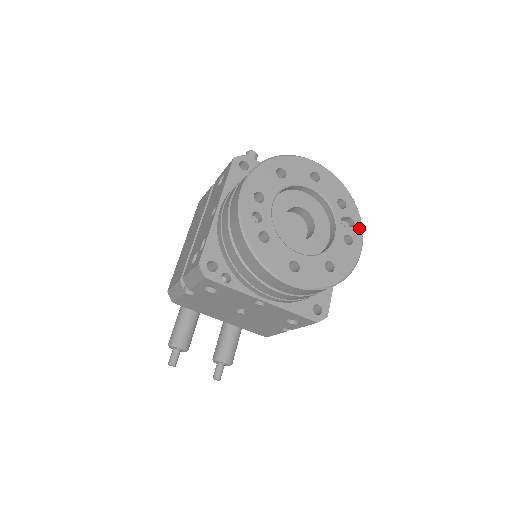
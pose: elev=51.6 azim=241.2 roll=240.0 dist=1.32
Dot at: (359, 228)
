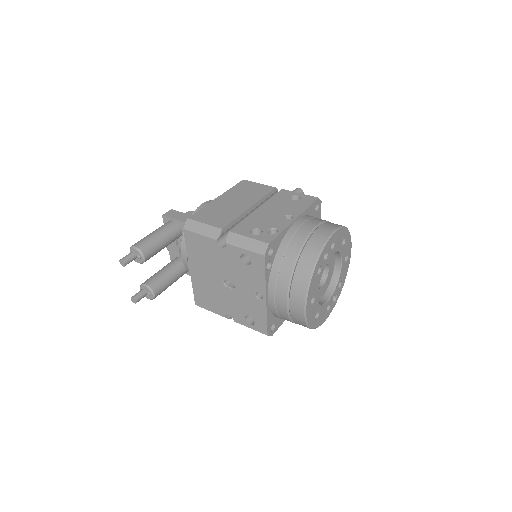
Dot at: (334, 306)
